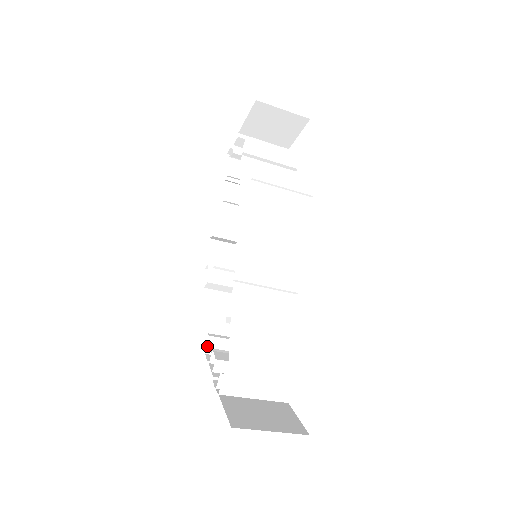
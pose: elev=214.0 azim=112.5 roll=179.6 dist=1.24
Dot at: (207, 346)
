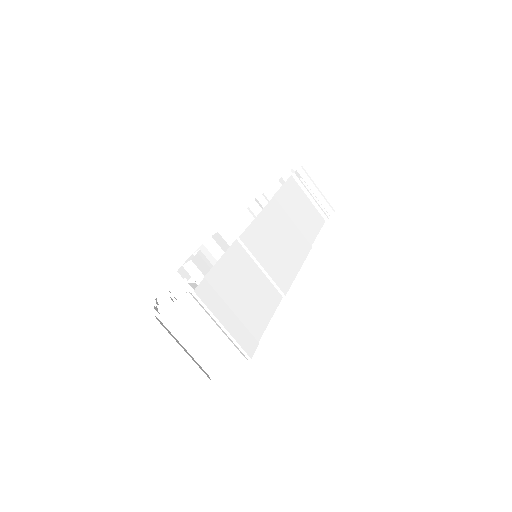
Dot at: (159, 301)
